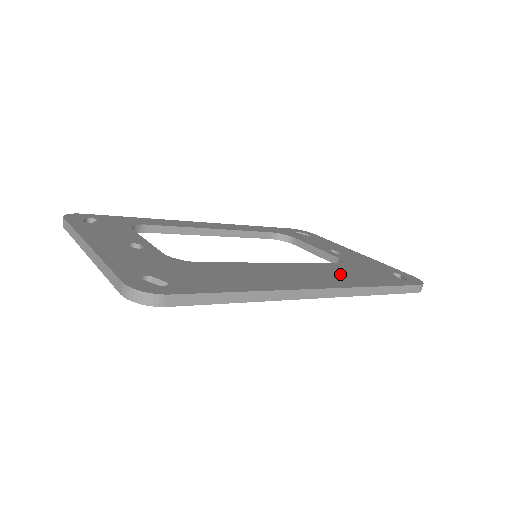
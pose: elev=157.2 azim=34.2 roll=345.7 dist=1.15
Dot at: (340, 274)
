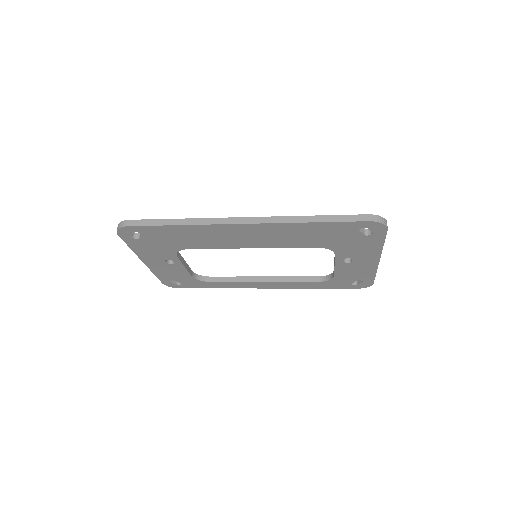
Dot at: occluded
